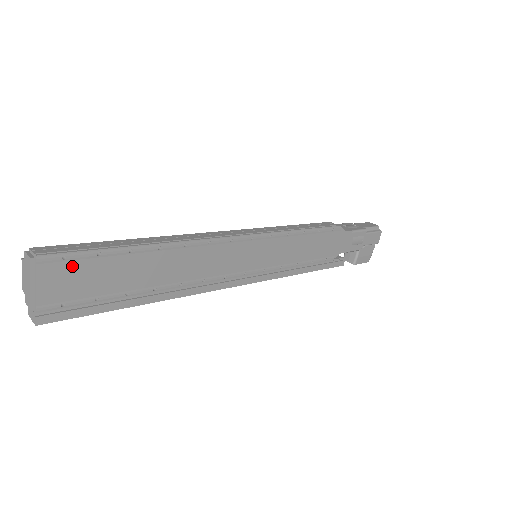
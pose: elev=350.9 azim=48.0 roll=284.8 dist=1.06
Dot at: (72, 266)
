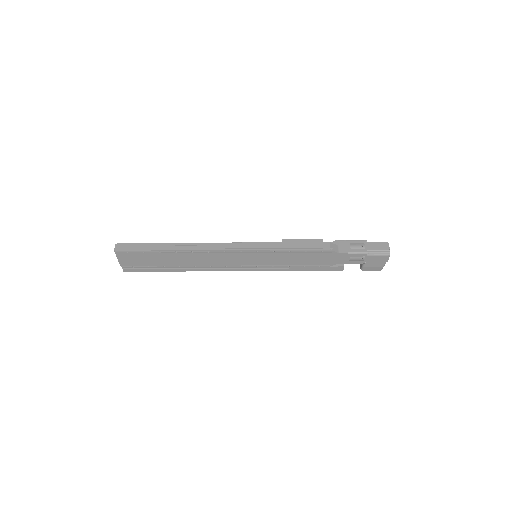
Dot at: (132, 255)
